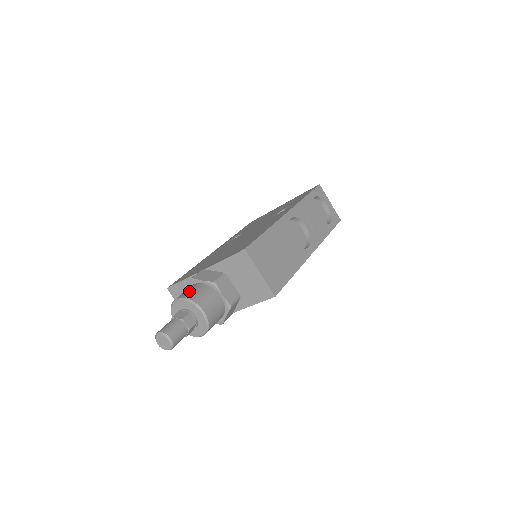
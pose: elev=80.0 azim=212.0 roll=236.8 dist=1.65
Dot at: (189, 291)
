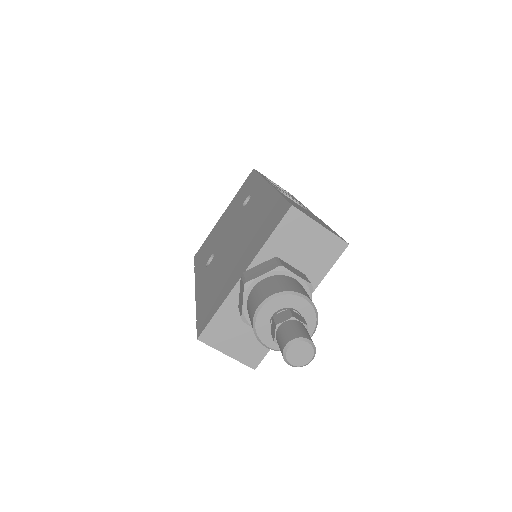
Dot at: (263, 291)
